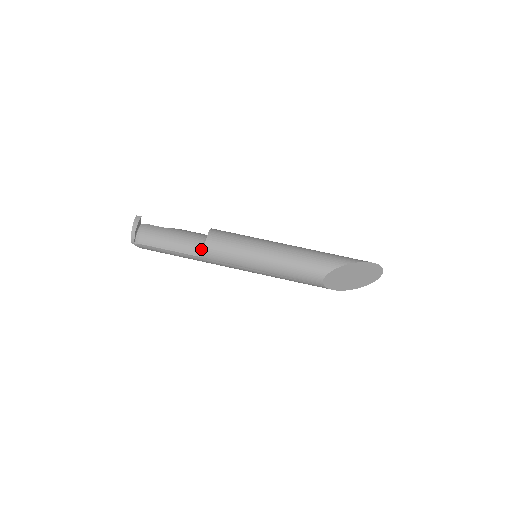
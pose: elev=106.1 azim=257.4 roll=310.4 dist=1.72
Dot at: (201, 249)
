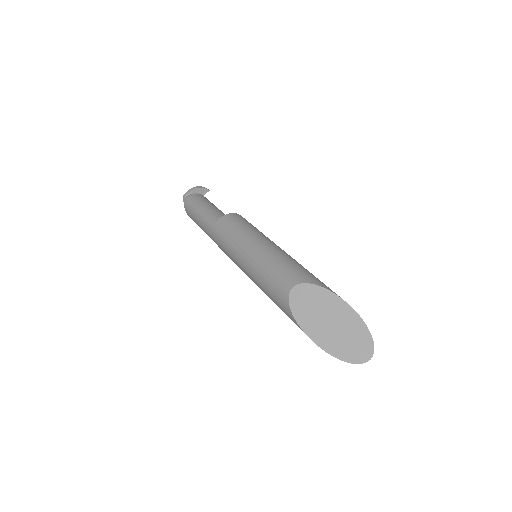
Dot at: occluded
